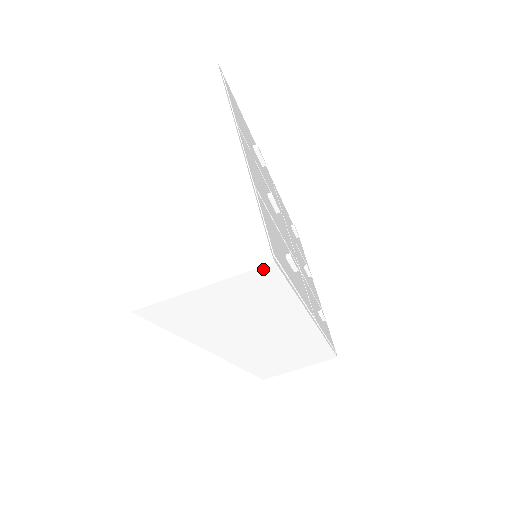
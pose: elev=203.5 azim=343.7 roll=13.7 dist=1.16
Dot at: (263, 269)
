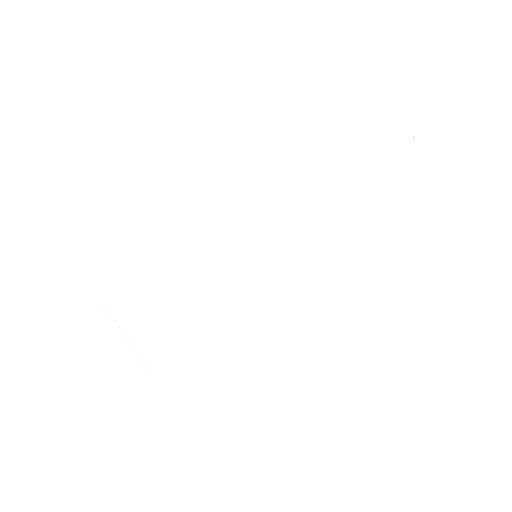
Dot at: (336, 252)
